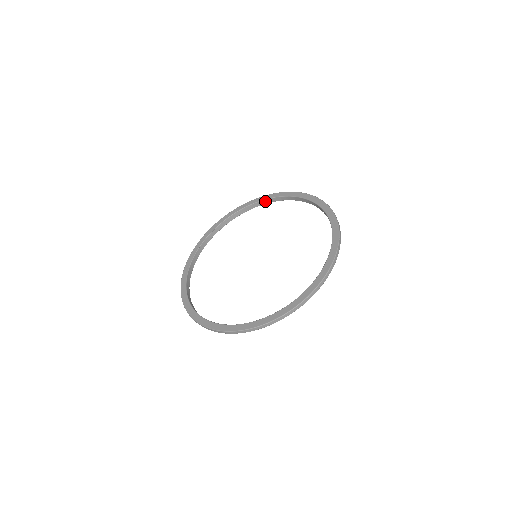
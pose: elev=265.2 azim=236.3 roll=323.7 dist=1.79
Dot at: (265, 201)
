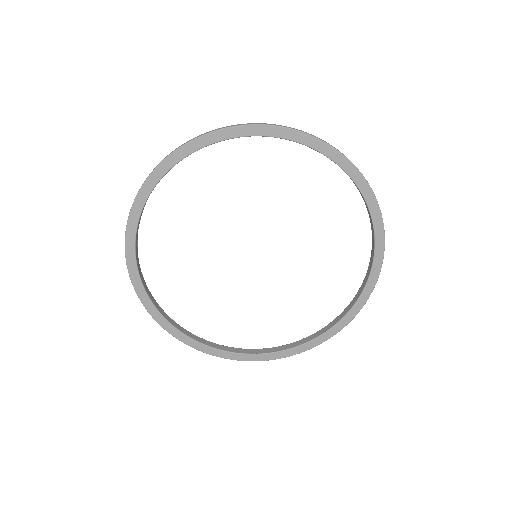
Dot at: occluded
